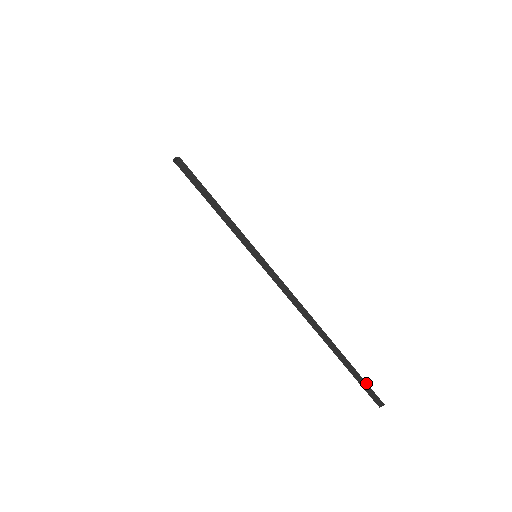
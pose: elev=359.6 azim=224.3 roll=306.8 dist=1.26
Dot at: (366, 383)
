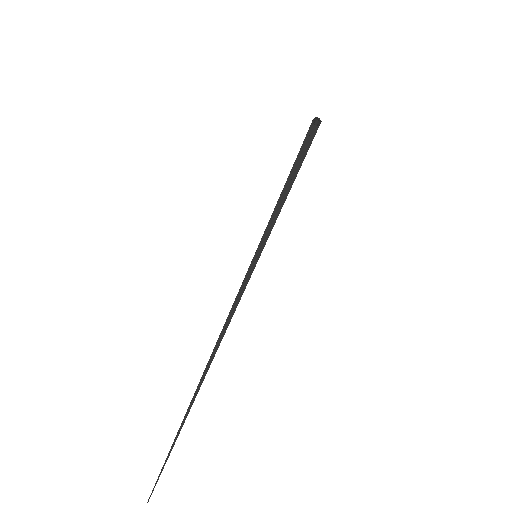
Dot at: (165, 463)
